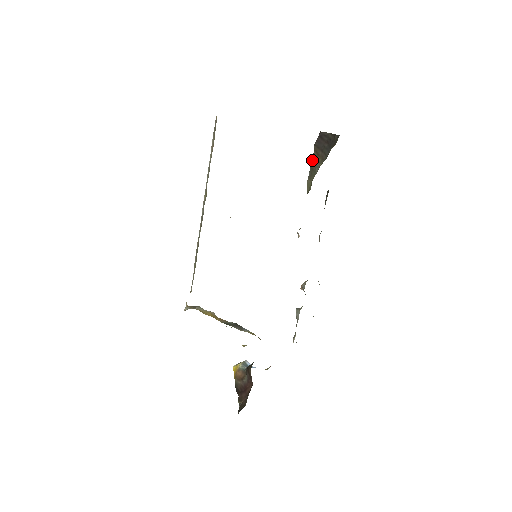
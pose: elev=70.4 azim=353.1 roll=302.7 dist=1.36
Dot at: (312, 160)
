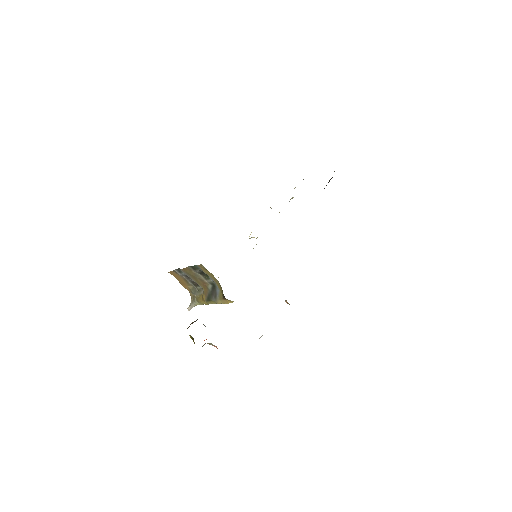
Dot at: occluded
